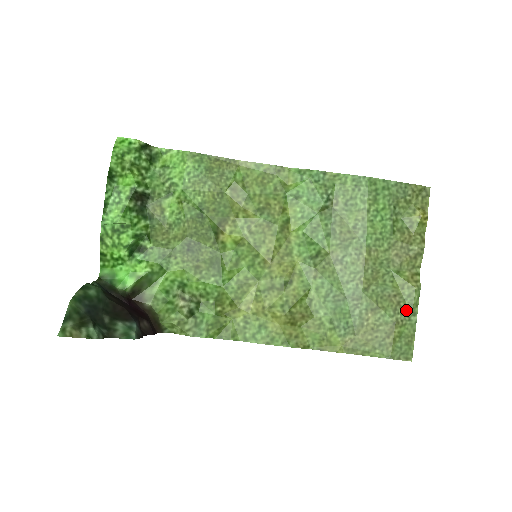
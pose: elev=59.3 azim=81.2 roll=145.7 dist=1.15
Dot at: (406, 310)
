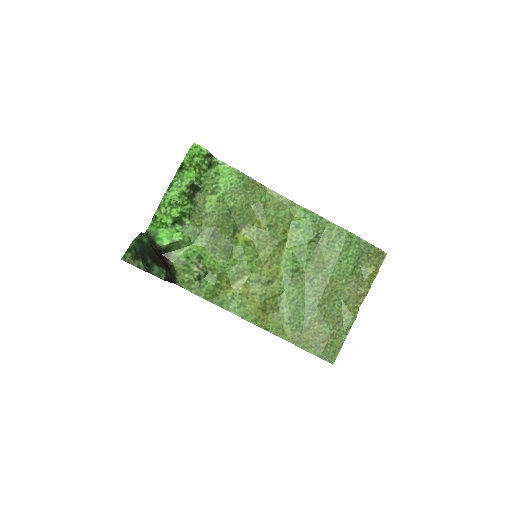
Dot at: (341, 329)
